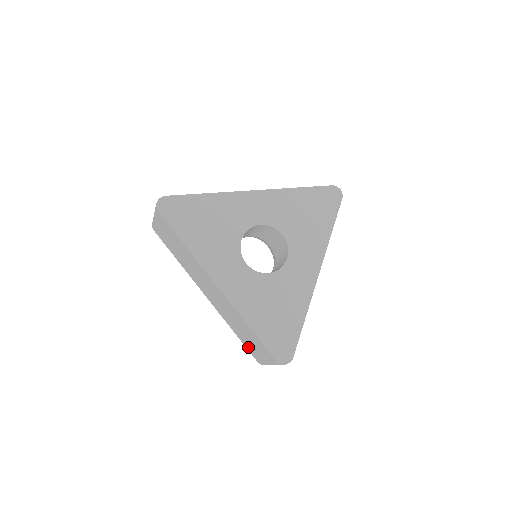
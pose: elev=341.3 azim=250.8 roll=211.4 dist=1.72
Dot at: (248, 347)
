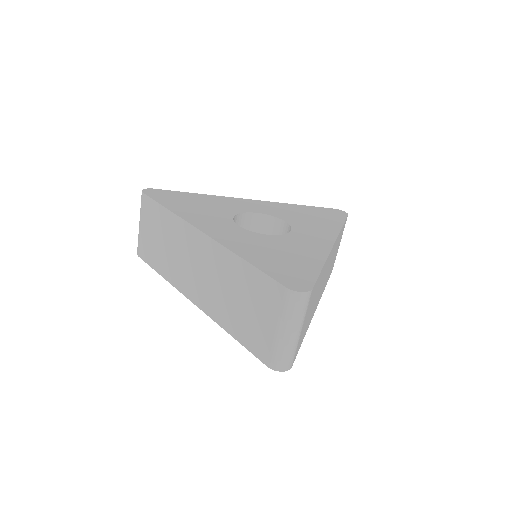
Dot at: (250, 341)
